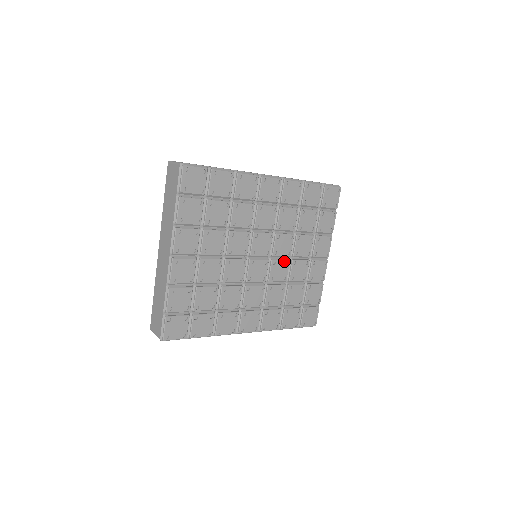
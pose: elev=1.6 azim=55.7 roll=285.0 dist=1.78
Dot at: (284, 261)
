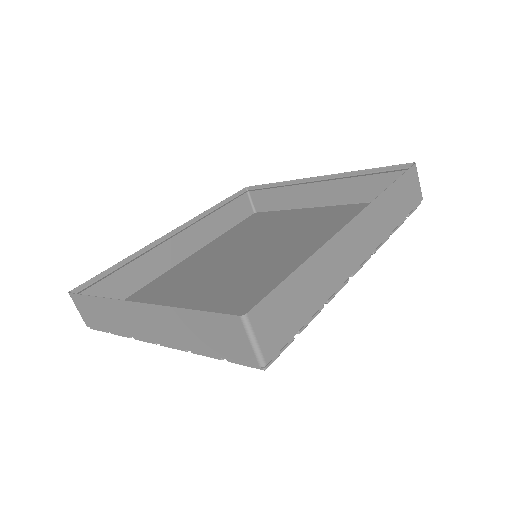
Dot at: occluded
